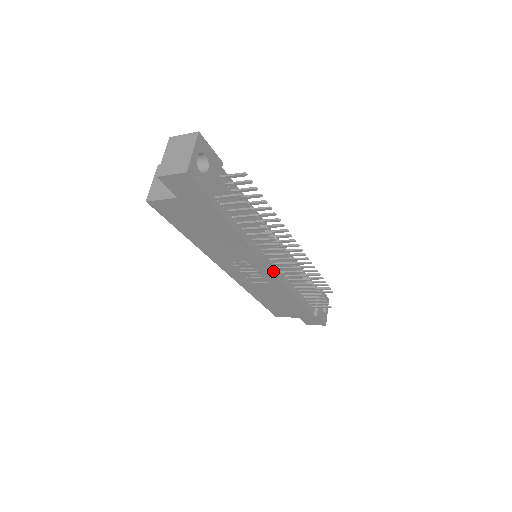
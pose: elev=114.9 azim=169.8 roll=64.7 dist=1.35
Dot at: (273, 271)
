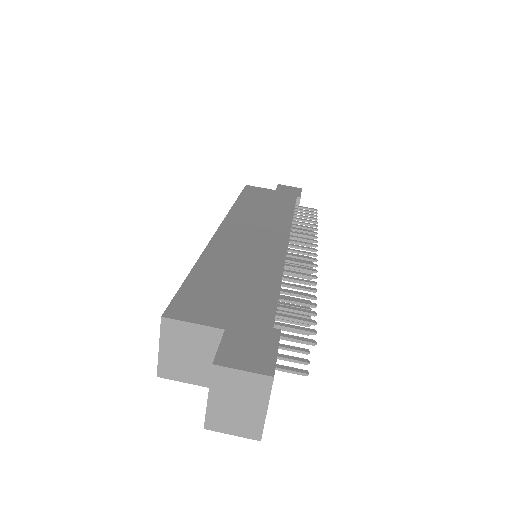
Dot at: occluded
